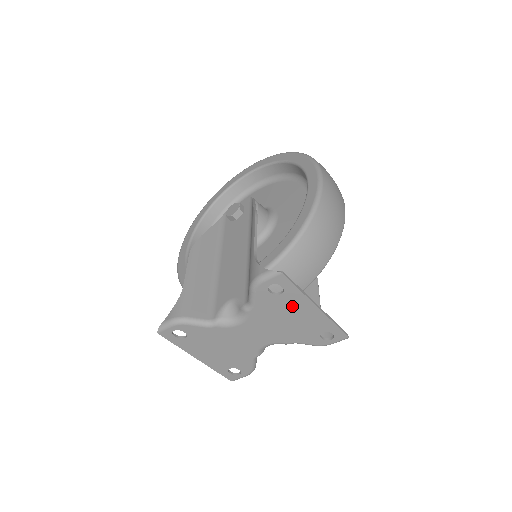
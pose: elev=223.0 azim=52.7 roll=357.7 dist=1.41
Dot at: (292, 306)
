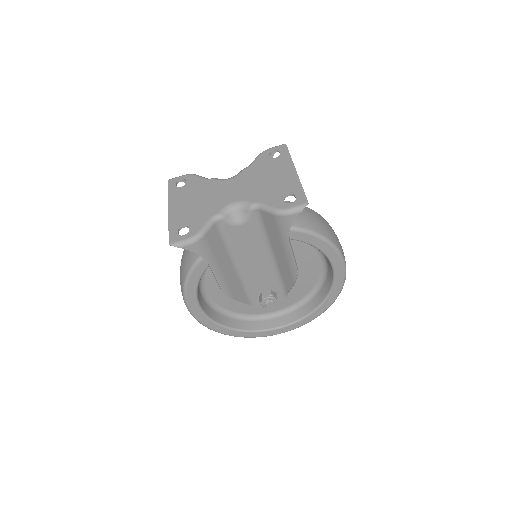
Dot at: (278, 168)
